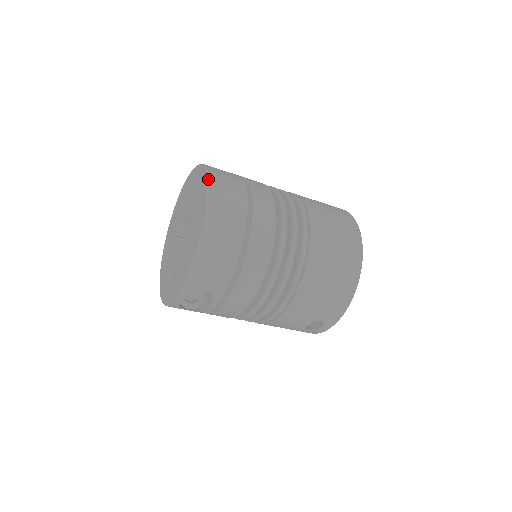
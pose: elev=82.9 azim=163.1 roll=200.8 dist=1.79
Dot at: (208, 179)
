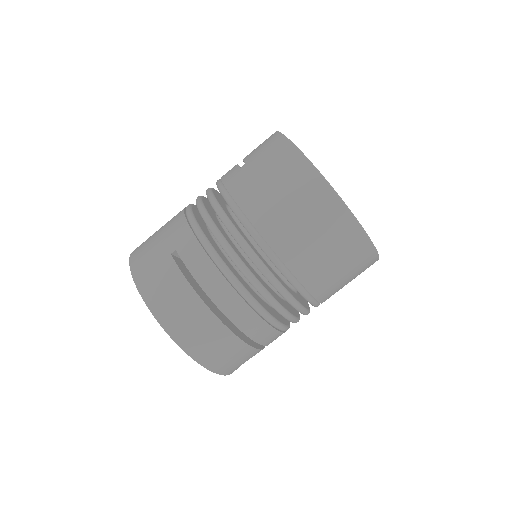
Dot at: occluded
